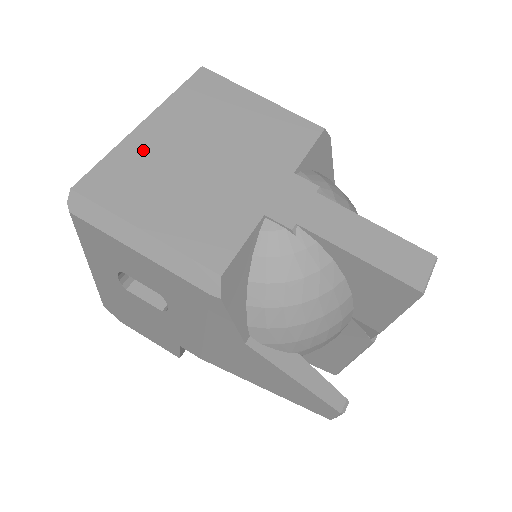
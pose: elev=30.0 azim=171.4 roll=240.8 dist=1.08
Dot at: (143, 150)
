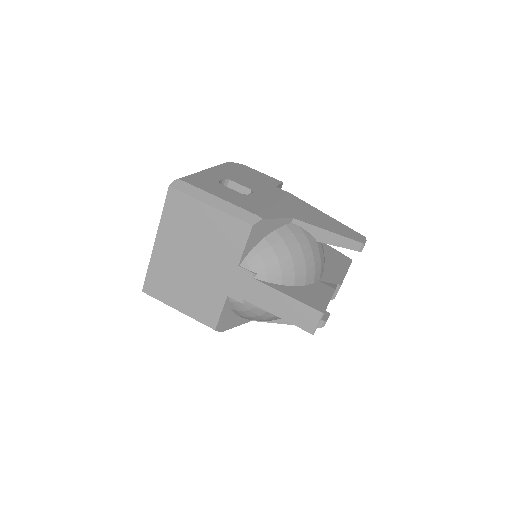
Dot at: (161, 263)
